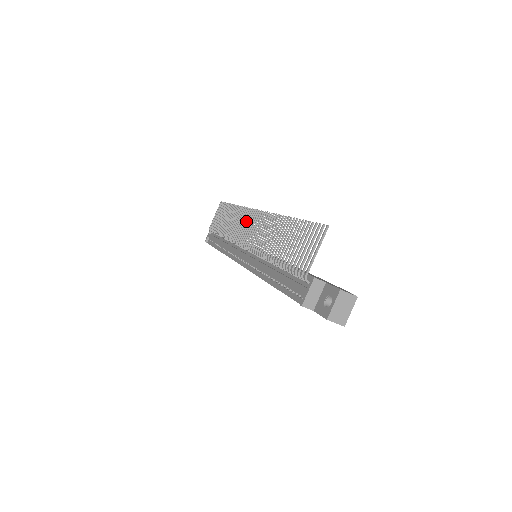
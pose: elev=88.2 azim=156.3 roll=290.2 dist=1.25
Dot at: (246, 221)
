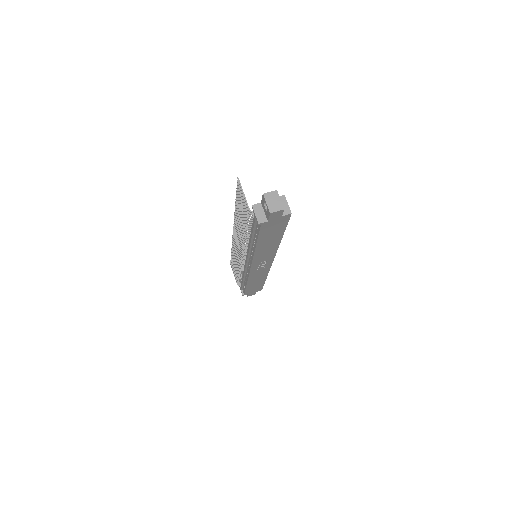
Dot at: (235, 245)
